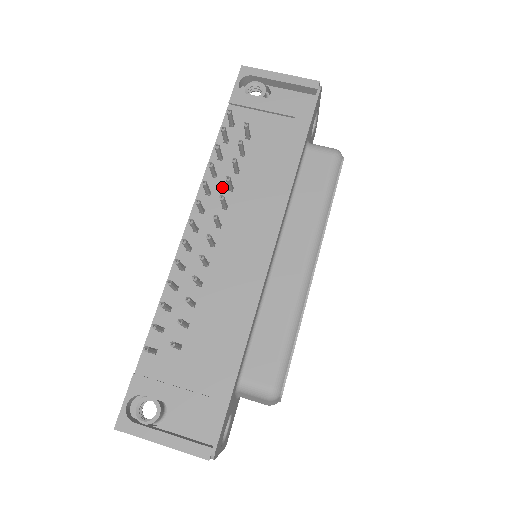
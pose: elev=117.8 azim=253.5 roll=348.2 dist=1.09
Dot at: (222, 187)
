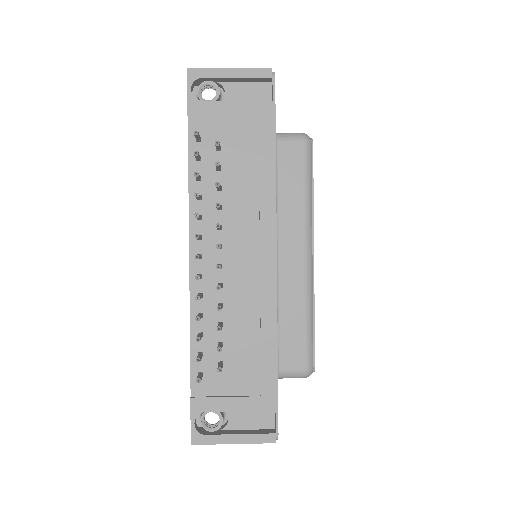
Dot at: (210, 208)
